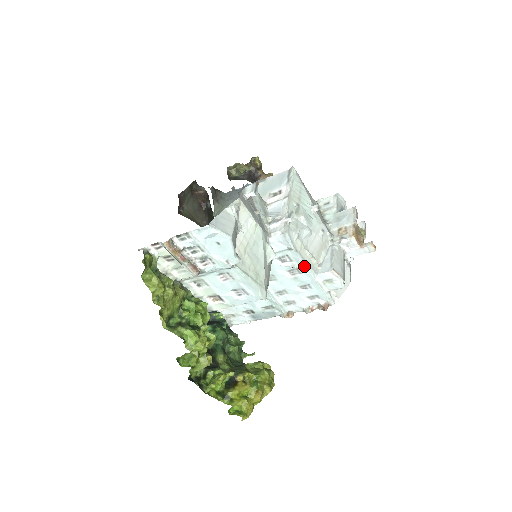
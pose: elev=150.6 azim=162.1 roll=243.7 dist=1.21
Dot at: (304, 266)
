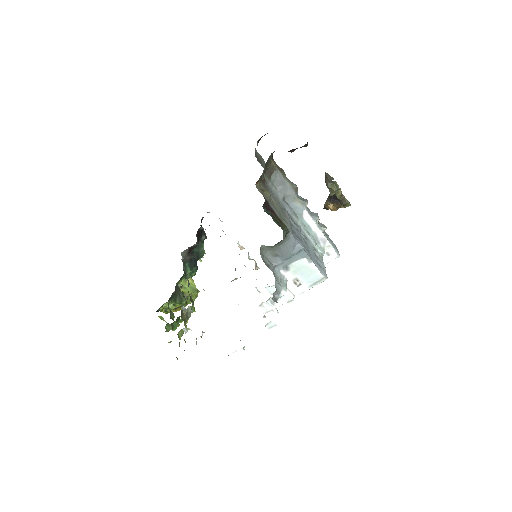
Dot at: occluded
